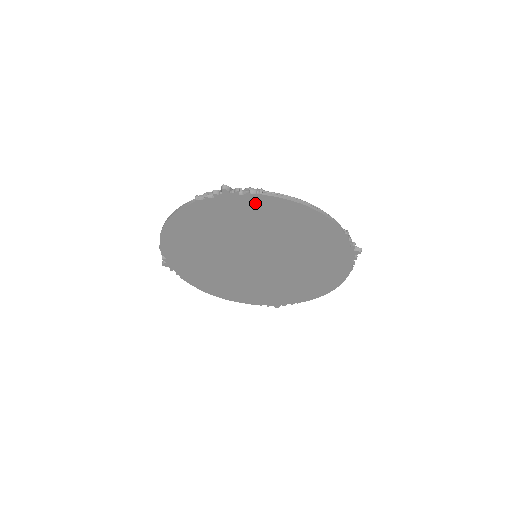
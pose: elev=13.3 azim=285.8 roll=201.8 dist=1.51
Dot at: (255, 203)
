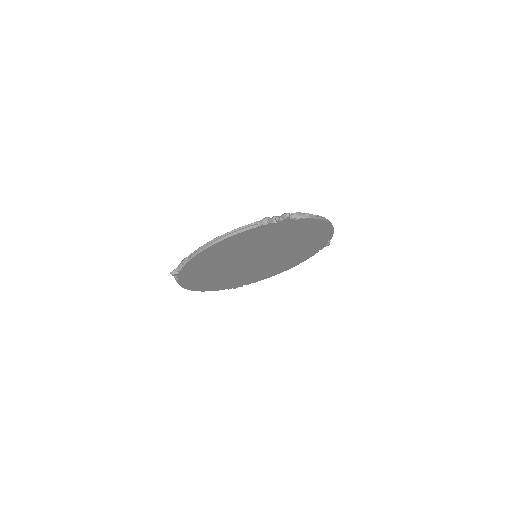
Dot at: (194, 264)
